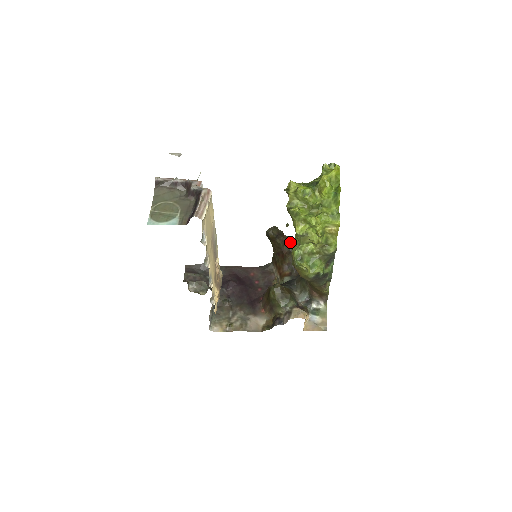
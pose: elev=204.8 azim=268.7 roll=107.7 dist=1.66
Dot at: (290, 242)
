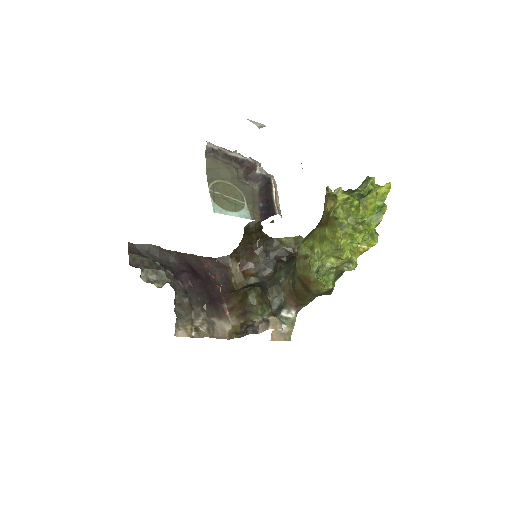
Dot at: (264, 239)
